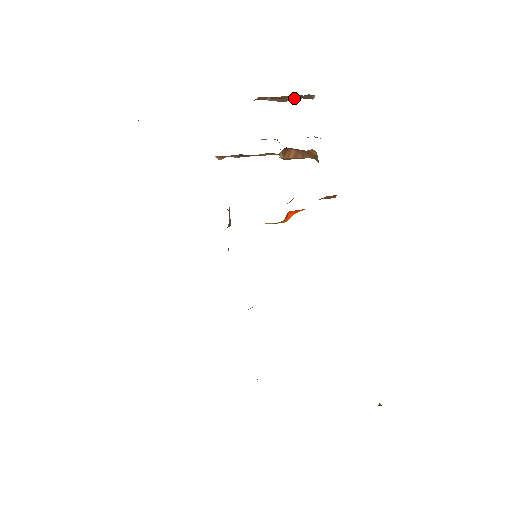
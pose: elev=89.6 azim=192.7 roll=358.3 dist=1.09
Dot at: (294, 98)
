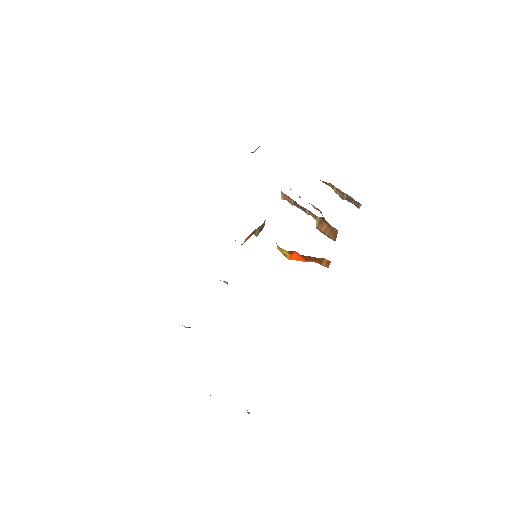
Dot at: (349, 199)
